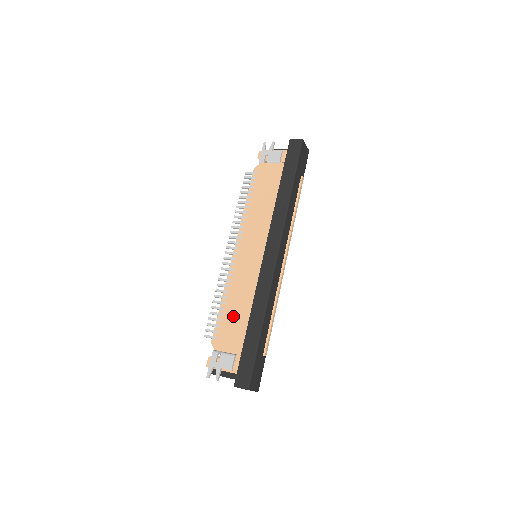
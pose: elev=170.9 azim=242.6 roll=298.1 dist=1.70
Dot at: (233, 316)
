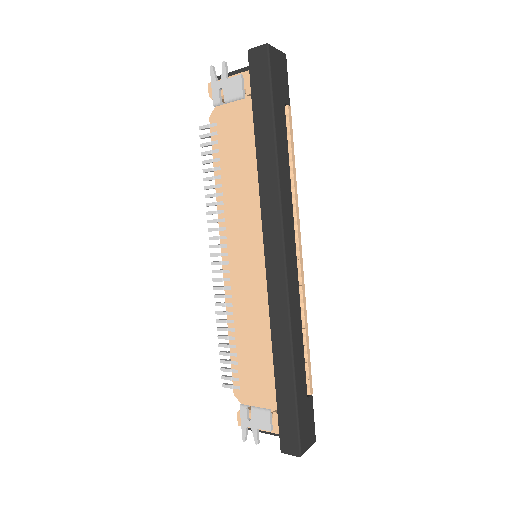
Dot at: (250, 356)
